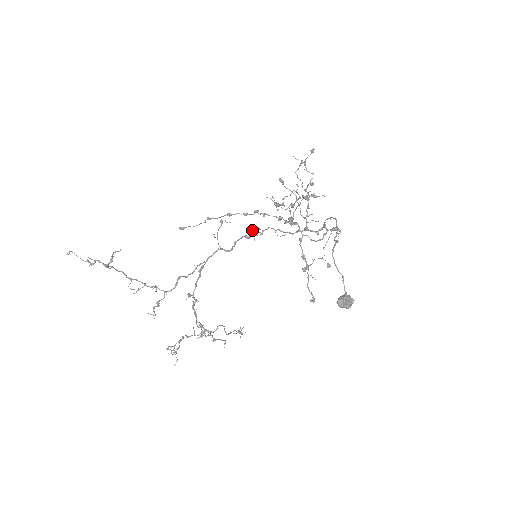
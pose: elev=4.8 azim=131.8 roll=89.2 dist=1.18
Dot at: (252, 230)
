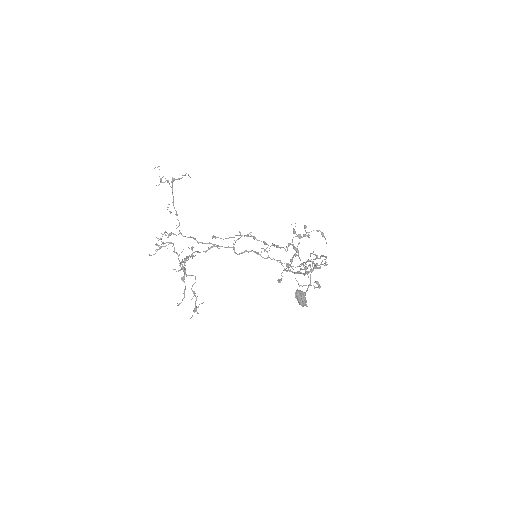
Dot at: occluded
